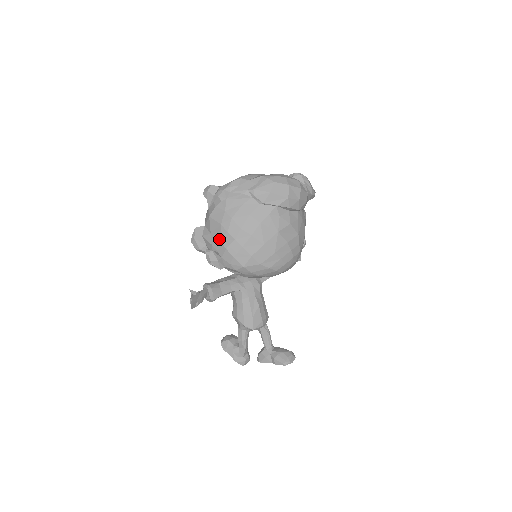
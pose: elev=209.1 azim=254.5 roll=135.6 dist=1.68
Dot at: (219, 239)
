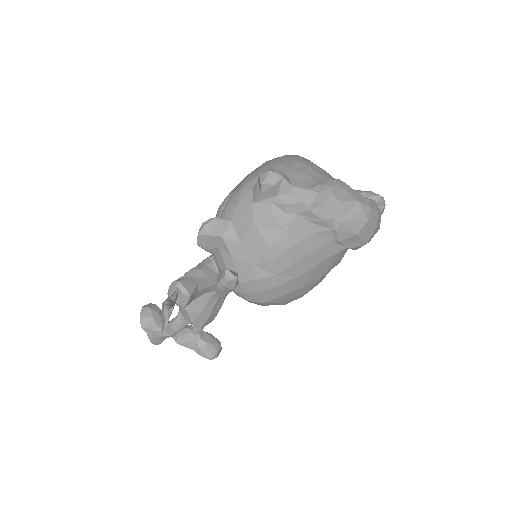
Dot at: (252, 262)
